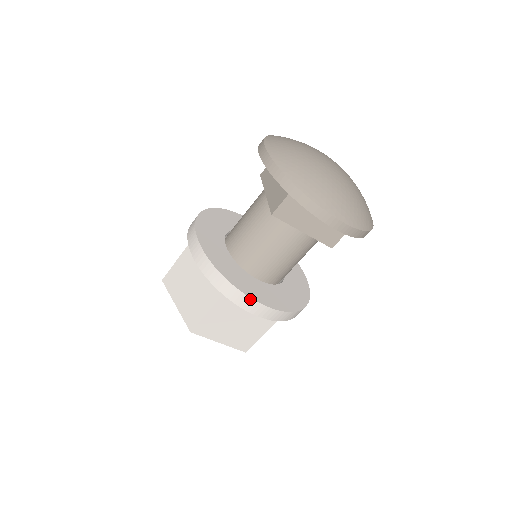
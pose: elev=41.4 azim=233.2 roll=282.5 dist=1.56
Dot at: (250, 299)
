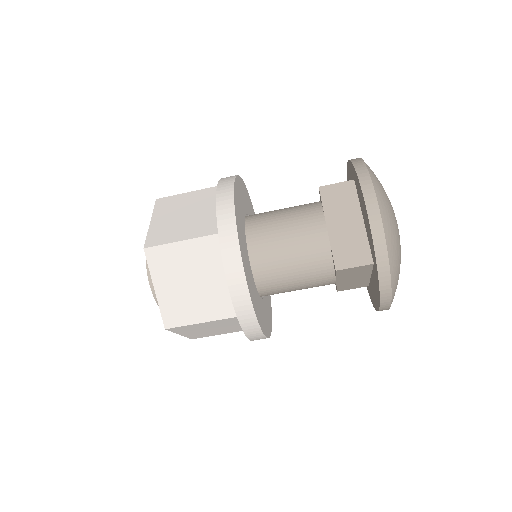
Dot at: (261, 333)
